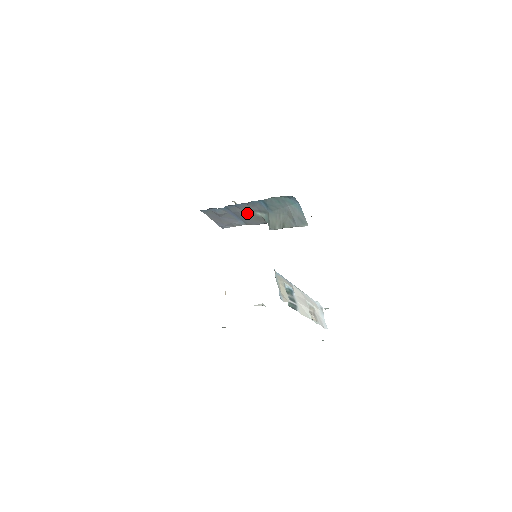
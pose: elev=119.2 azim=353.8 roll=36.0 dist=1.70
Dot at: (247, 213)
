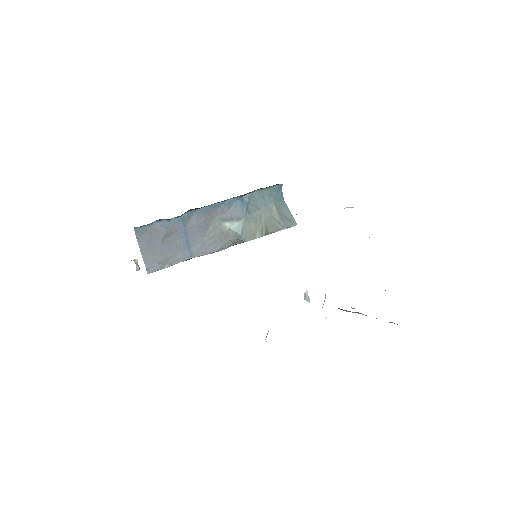
Dot at: (208, 228)
